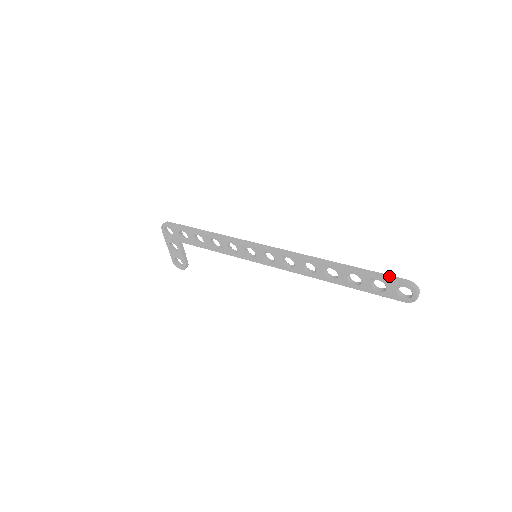
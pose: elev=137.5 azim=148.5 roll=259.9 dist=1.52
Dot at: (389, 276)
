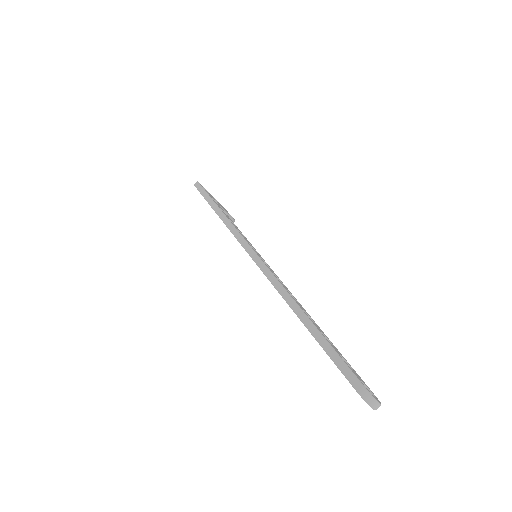
Dot at: (345, 368)
